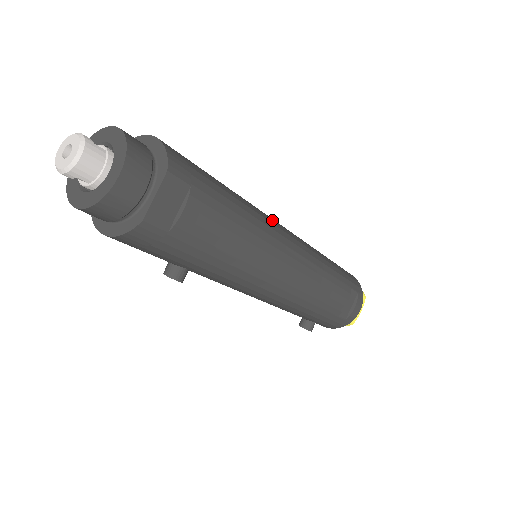
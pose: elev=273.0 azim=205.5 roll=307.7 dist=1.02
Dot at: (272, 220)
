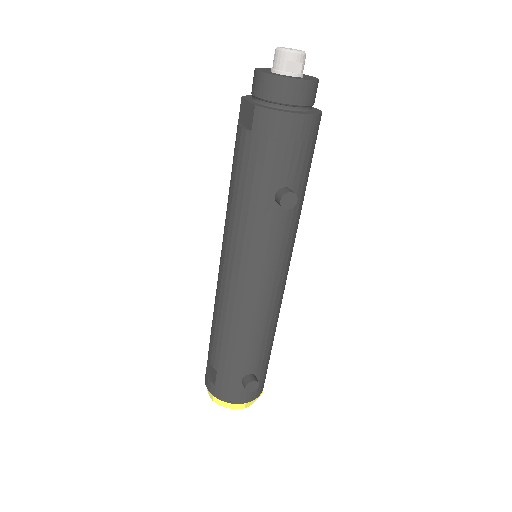
Dot at: occluded
